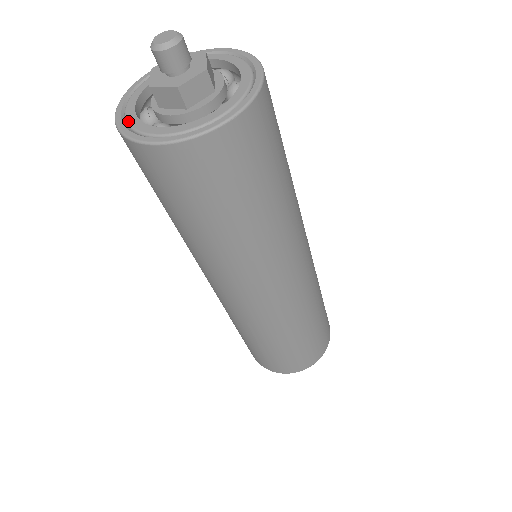
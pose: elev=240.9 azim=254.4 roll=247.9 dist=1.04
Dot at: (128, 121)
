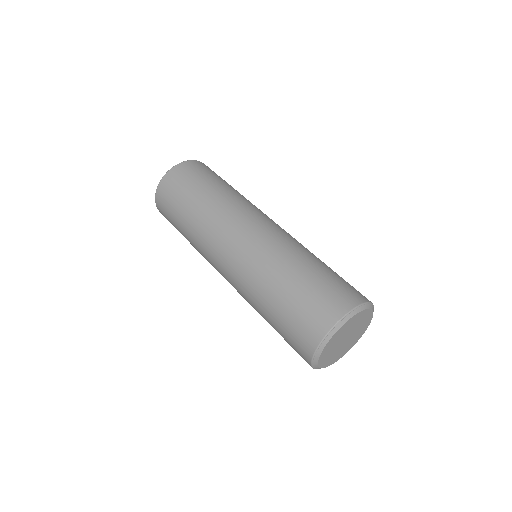
Dot at: occluded
